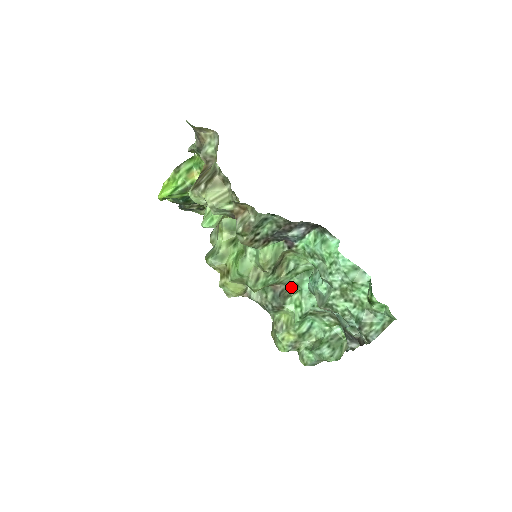
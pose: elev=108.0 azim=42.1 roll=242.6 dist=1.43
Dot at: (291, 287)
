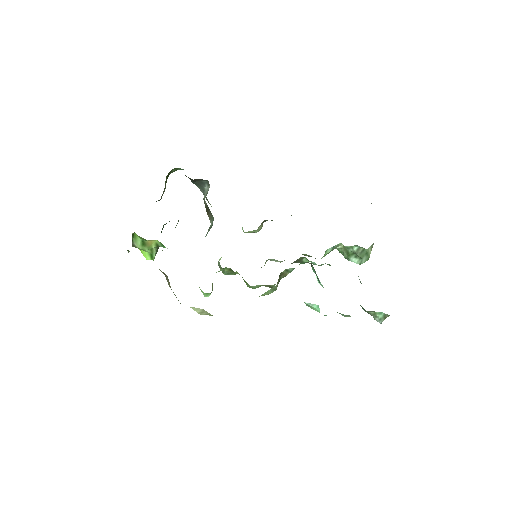
Dot at: occluded
